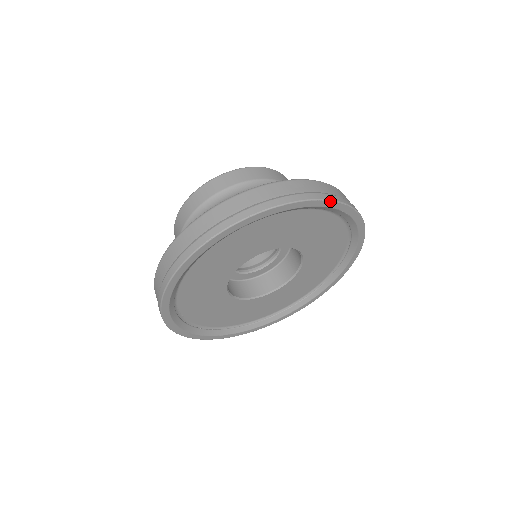
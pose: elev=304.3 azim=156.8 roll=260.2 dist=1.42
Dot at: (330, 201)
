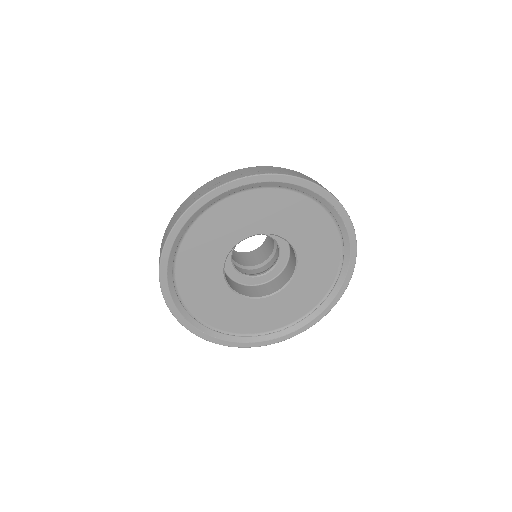
Dot at: (330, 194)
